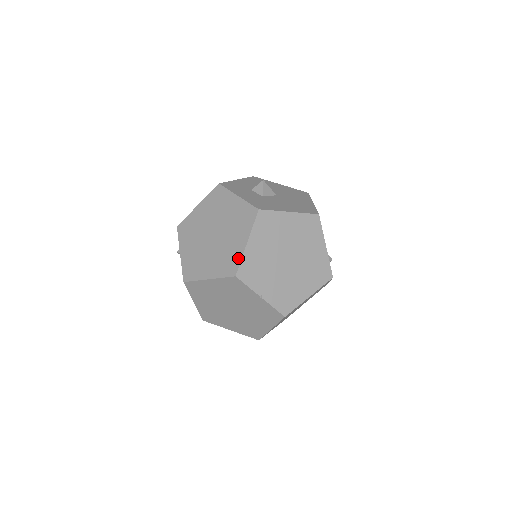
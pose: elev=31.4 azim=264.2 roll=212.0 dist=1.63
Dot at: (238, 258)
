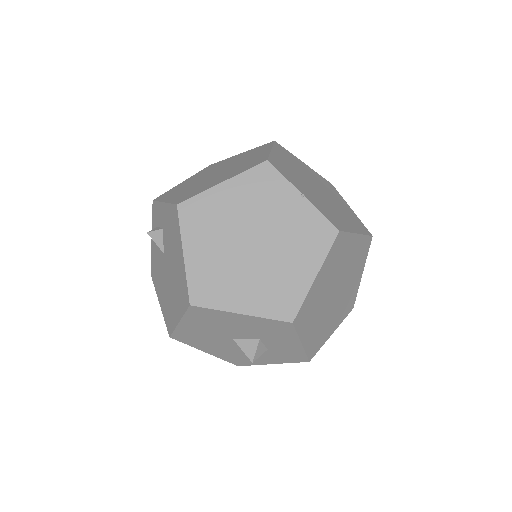
Dot at: (264, 156)
